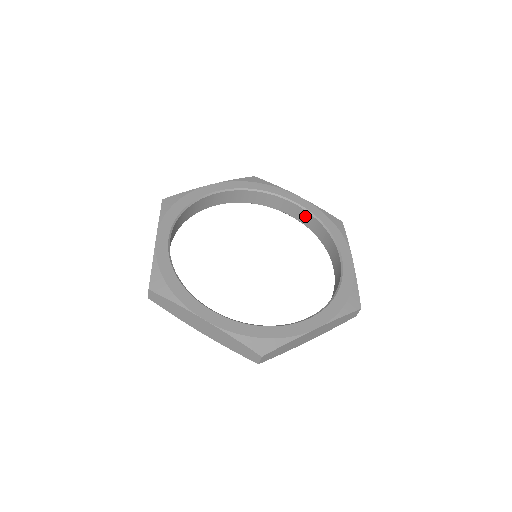
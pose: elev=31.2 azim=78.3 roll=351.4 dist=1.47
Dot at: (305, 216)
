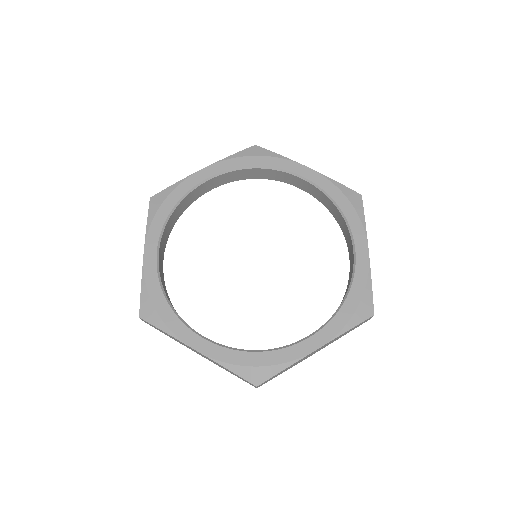
Dot at: (316, 192)
